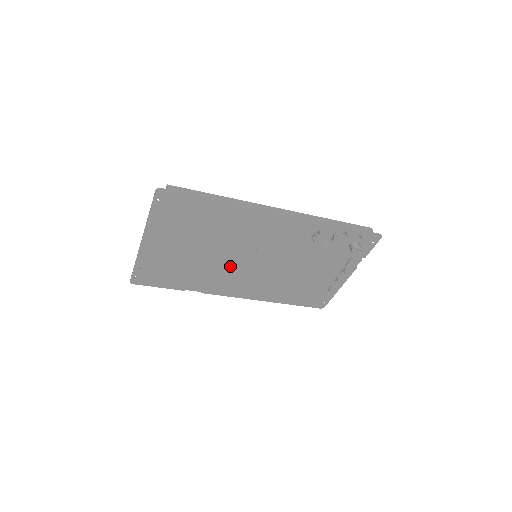
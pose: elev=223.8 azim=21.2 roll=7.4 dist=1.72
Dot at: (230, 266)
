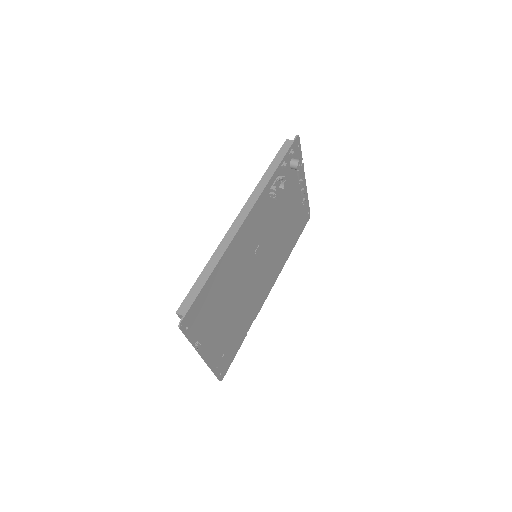
Dot at: (253, 284)
